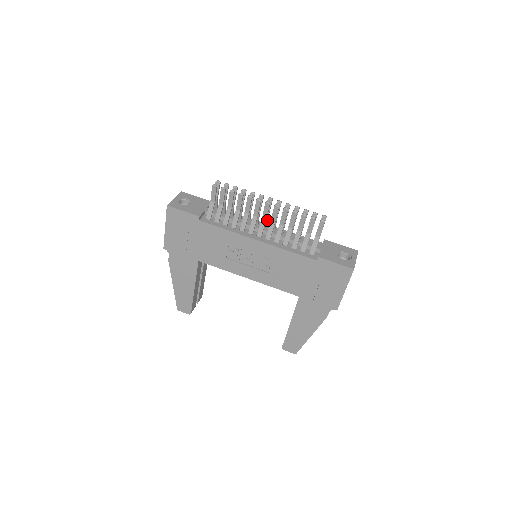
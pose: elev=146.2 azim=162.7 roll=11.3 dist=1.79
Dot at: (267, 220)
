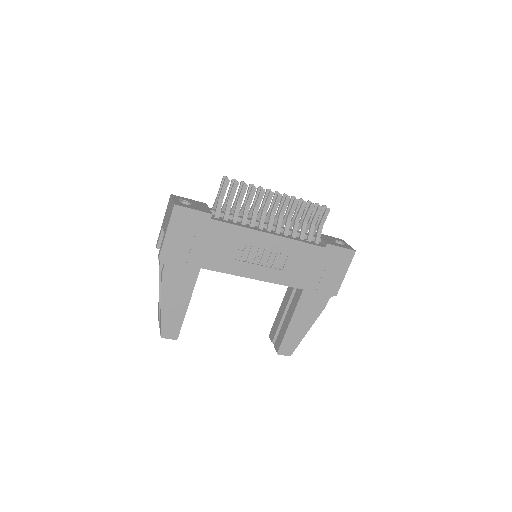
Dot at: occluded
